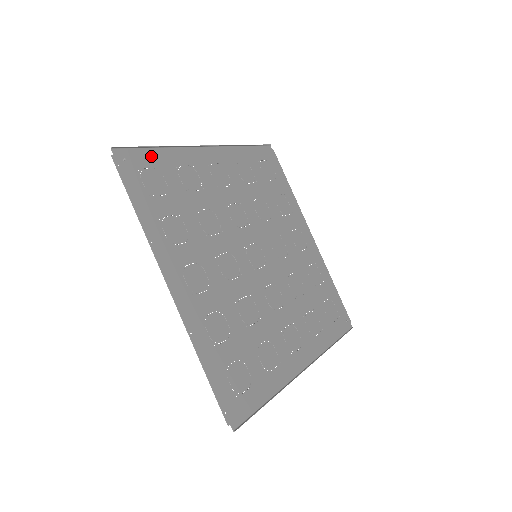
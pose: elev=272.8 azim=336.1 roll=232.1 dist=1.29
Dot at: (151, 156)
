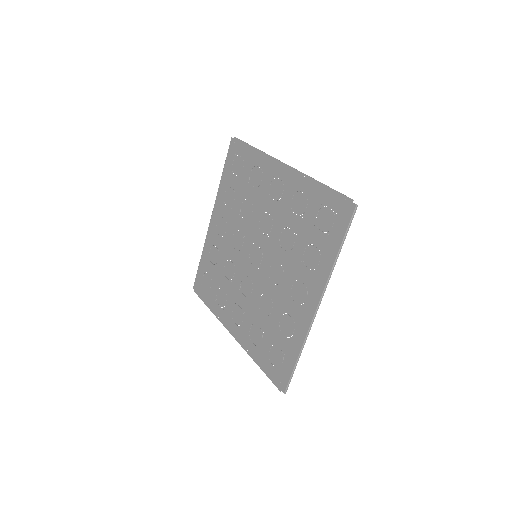
Dot at: (227, 166)
